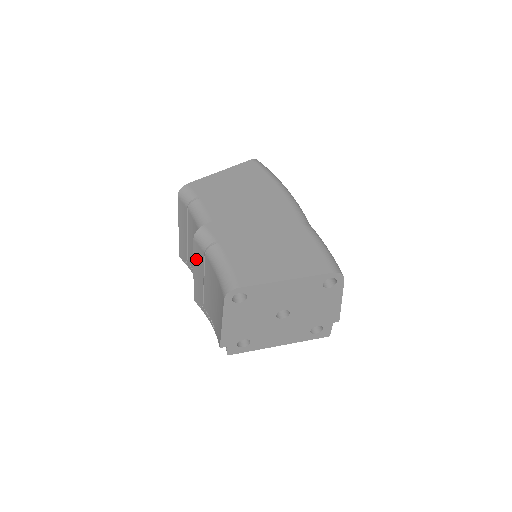
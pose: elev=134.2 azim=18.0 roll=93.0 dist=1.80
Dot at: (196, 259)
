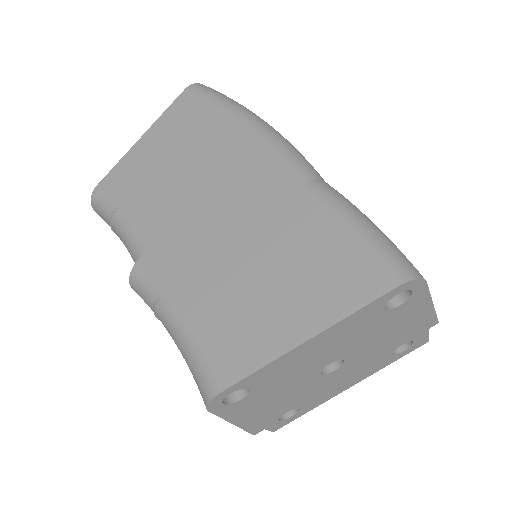
Dot at: occluded
